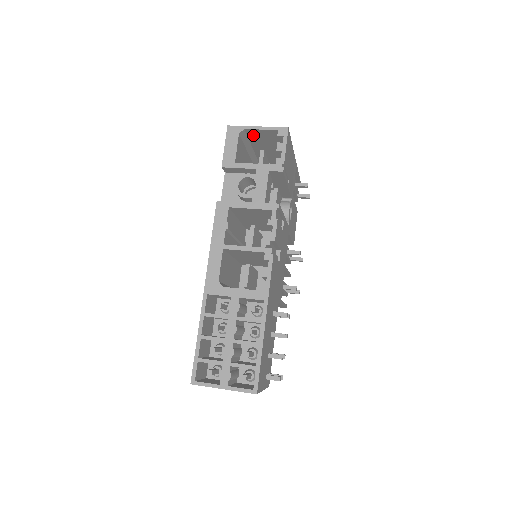
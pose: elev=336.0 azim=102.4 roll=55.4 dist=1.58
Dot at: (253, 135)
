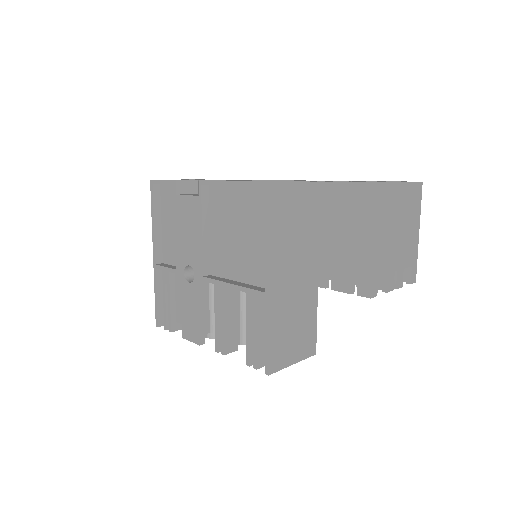
Dot at: occluded
